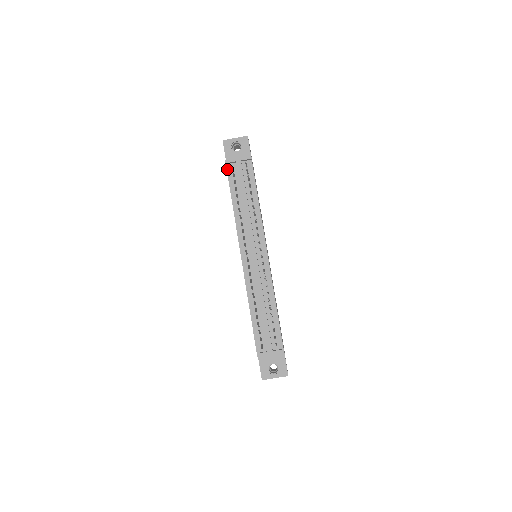
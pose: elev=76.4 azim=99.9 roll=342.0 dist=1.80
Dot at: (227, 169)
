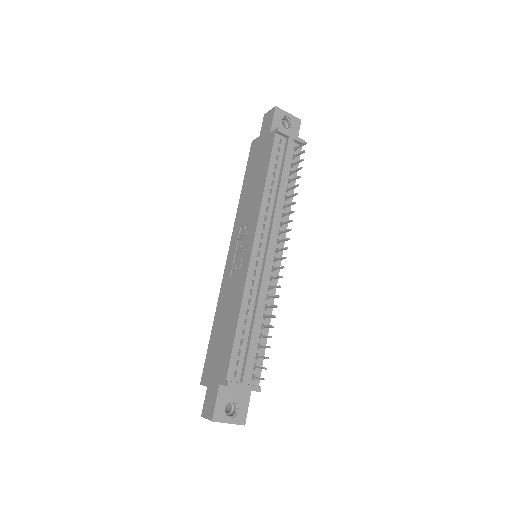
Dot at: (275, 138)
